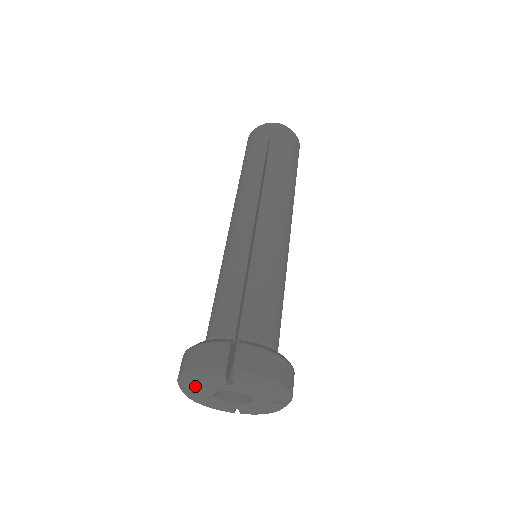
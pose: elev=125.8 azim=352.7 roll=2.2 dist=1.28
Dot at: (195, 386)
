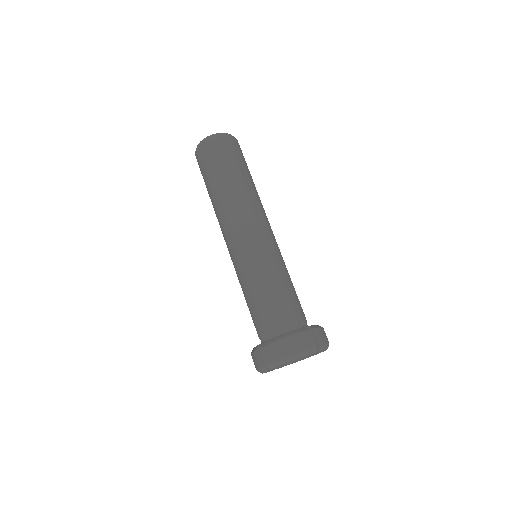
Dot at: occluded
